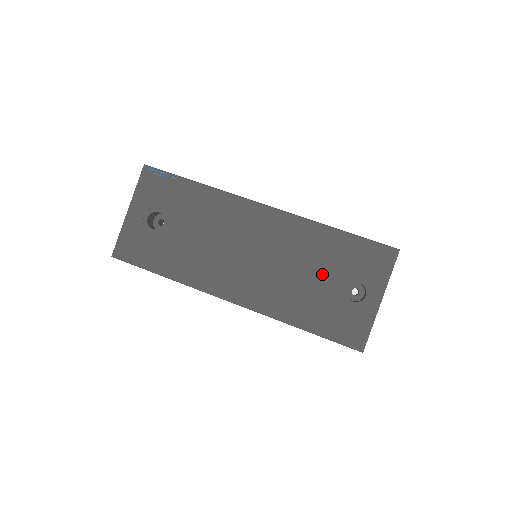
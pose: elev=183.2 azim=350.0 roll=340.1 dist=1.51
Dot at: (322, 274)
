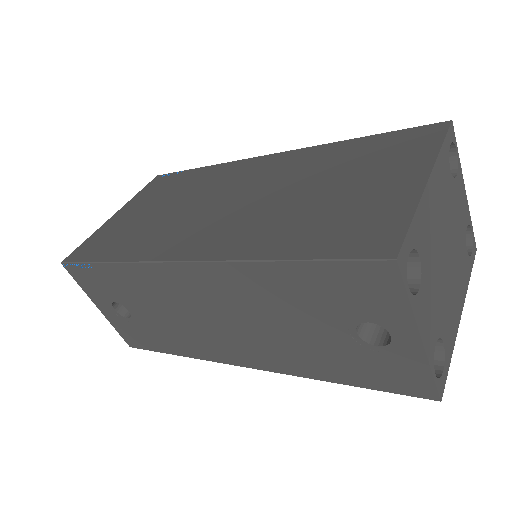
Dot at: (310, 323)
